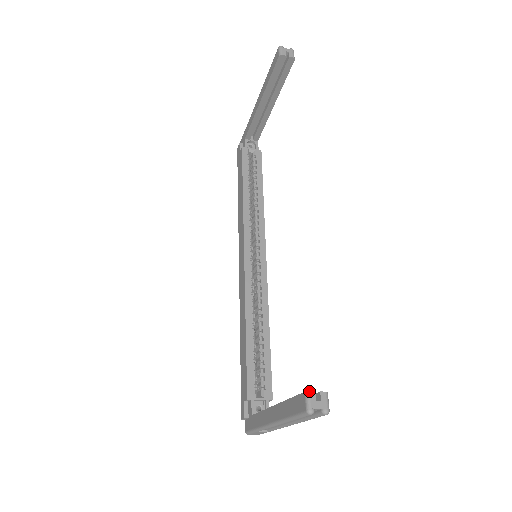
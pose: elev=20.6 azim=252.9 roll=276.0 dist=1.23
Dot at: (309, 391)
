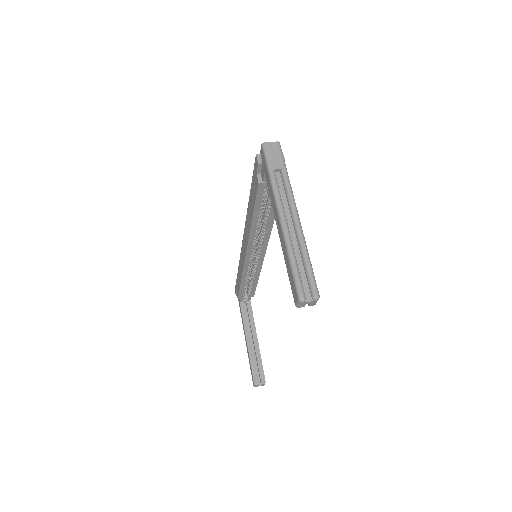
Dot at: occluded
